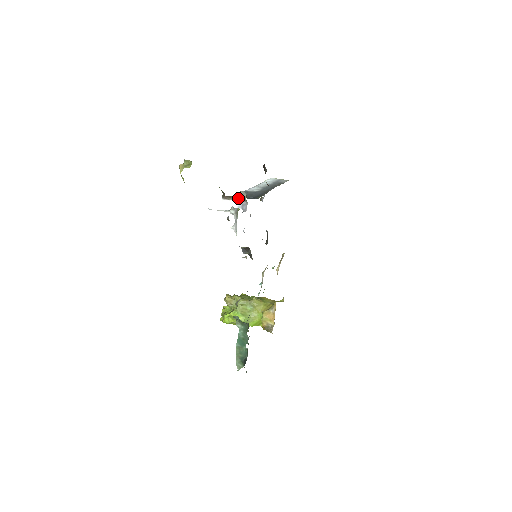
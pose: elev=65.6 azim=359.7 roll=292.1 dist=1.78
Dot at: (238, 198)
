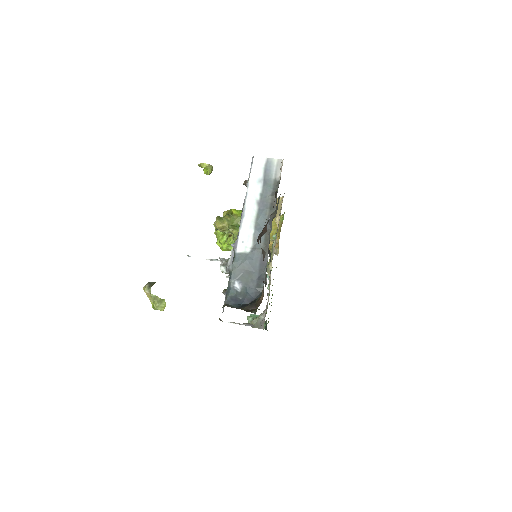
Dot at: (242, 324)
